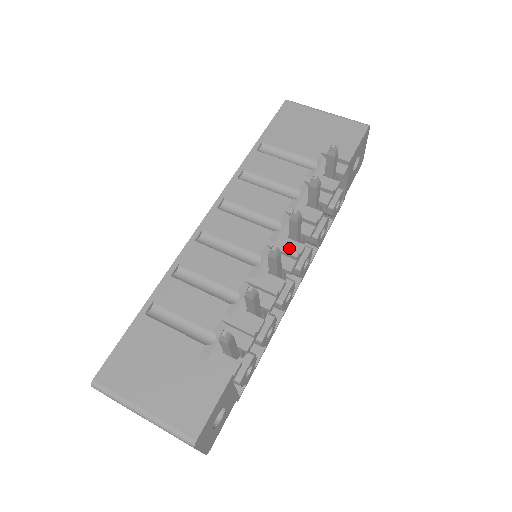
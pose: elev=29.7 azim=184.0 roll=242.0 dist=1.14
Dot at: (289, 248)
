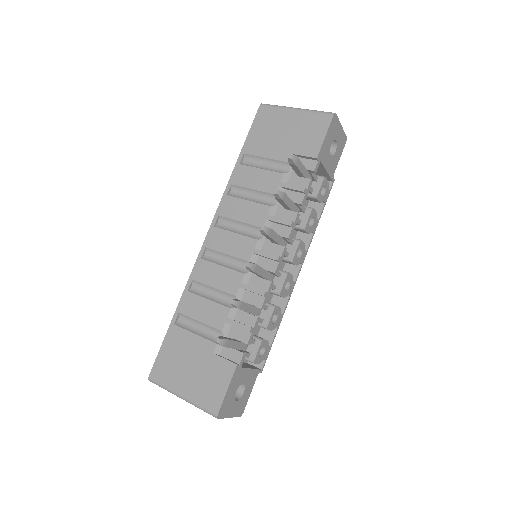
Dot at: (272, 252)
